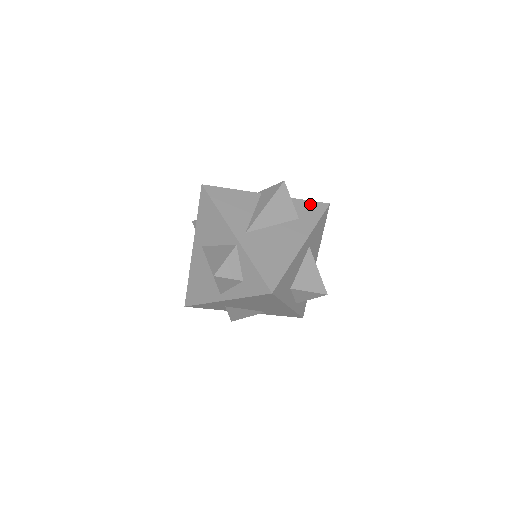
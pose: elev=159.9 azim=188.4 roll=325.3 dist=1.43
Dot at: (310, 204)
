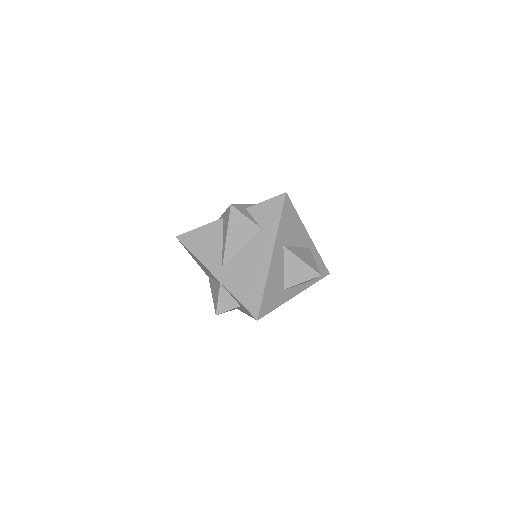
Dot at: (268, 204)
